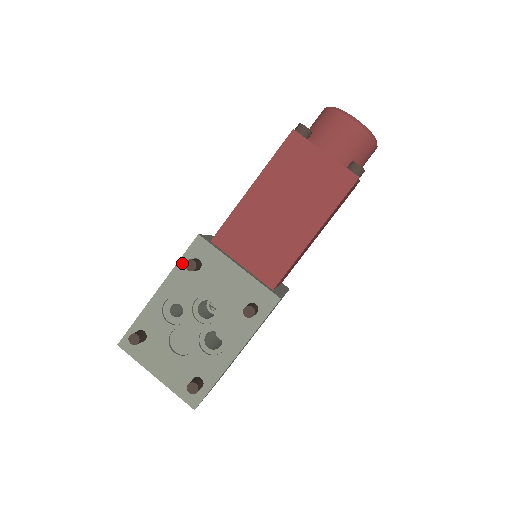
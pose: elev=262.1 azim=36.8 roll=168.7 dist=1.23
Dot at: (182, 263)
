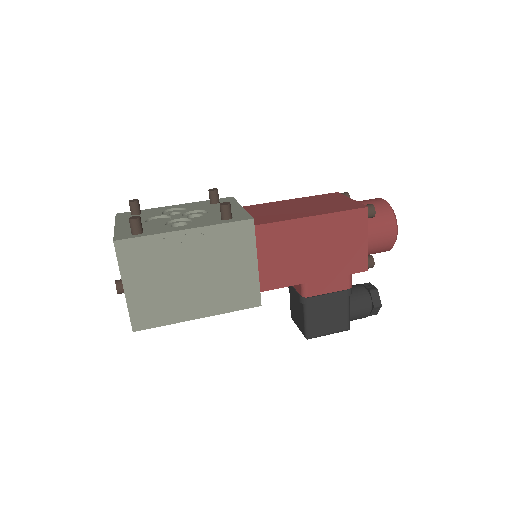
Dot at: (207, 201)
